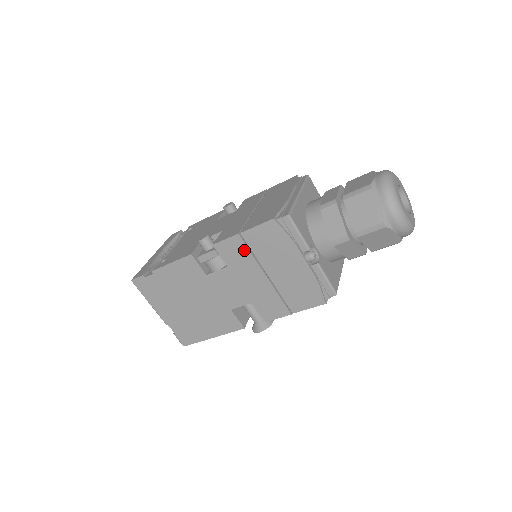
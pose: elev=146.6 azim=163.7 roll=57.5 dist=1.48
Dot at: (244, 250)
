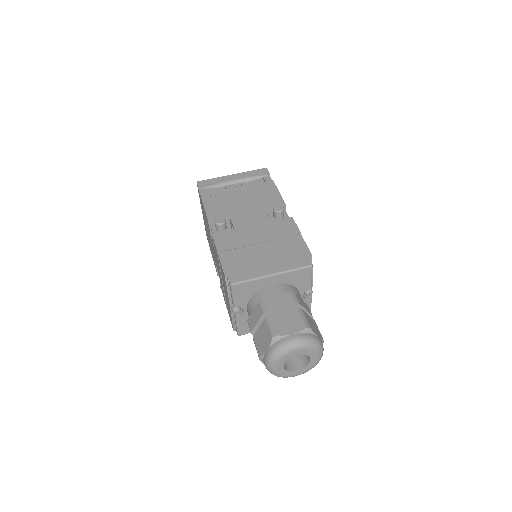
Dot at: (218, 259)
